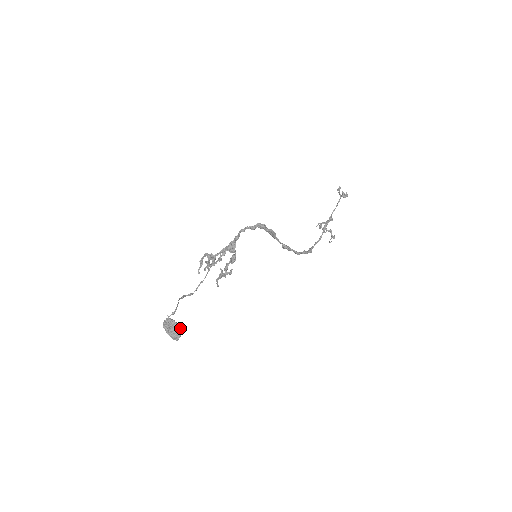
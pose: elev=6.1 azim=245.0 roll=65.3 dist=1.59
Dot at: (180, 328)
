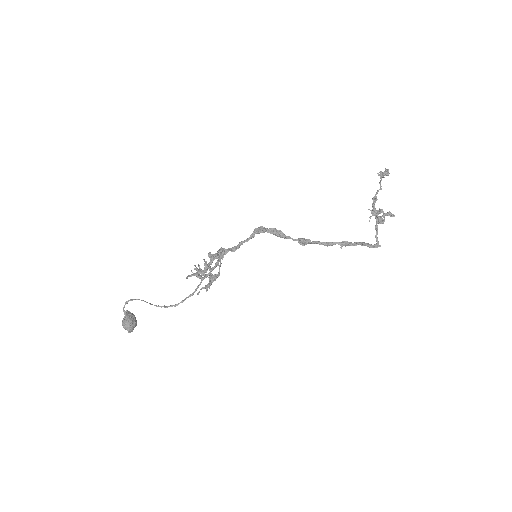
Dot at: (129, 314)
